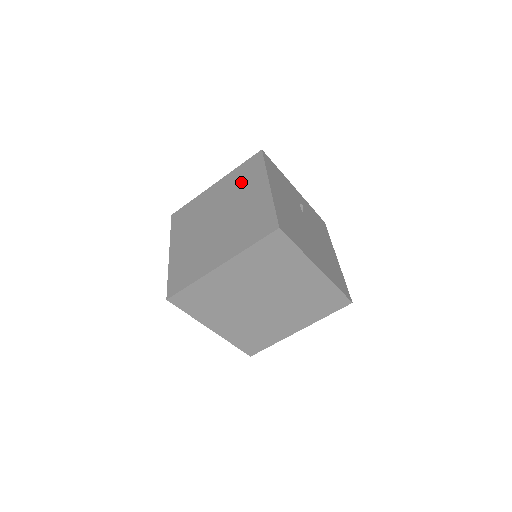
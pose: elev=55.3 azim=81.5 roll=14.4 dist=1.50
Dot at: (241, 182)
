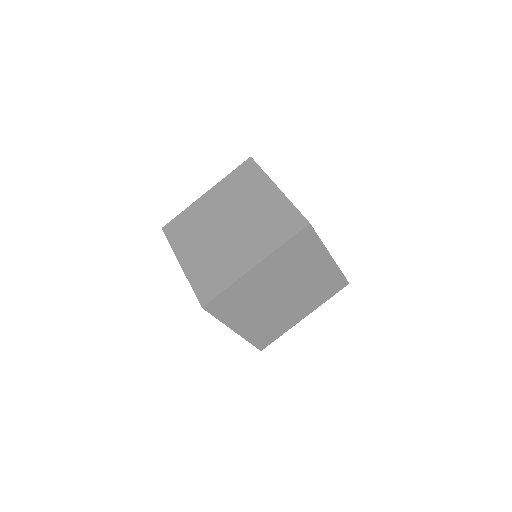
Dot at: (241, 188)
